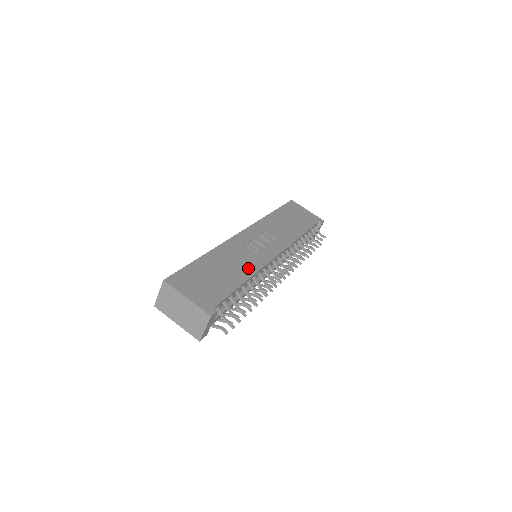
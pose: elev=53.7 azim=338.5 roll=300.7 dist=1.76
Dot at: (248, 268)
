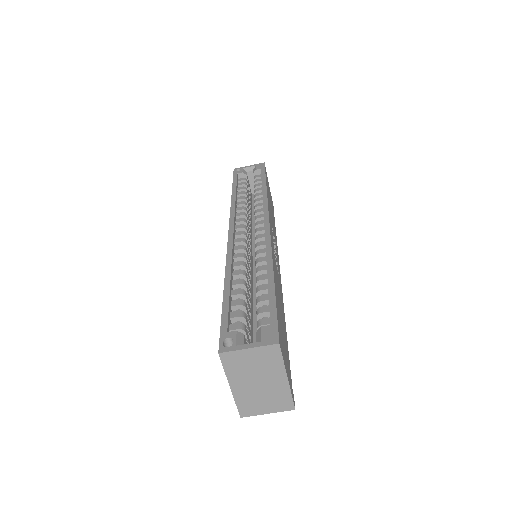
Dot at: (282, 301)
